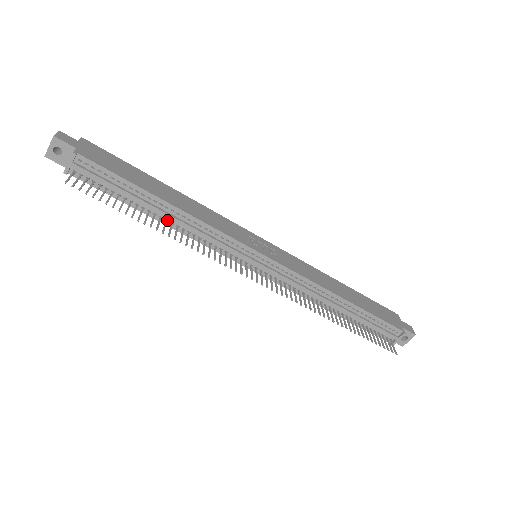
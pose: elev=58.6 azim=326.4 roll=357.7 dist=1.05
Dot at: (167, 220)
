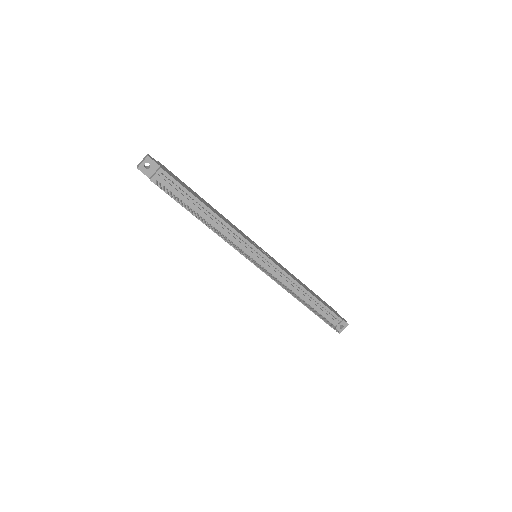
Dot at: (207, 222)
